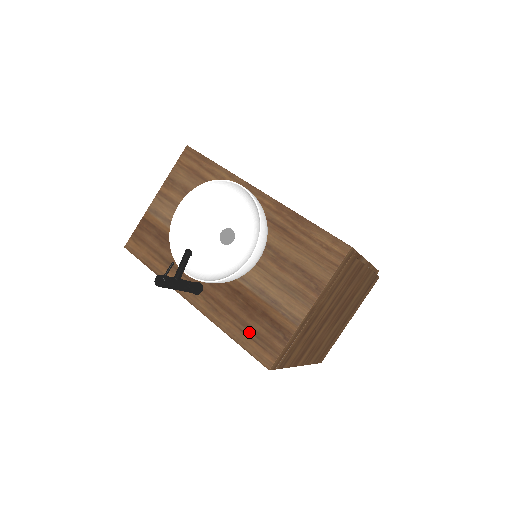
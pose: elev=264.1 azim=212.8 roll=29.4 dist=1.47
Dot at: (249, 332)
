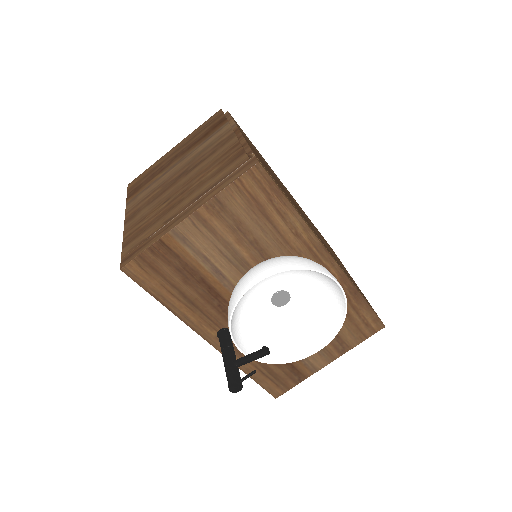
Dot at: (268, 374)
